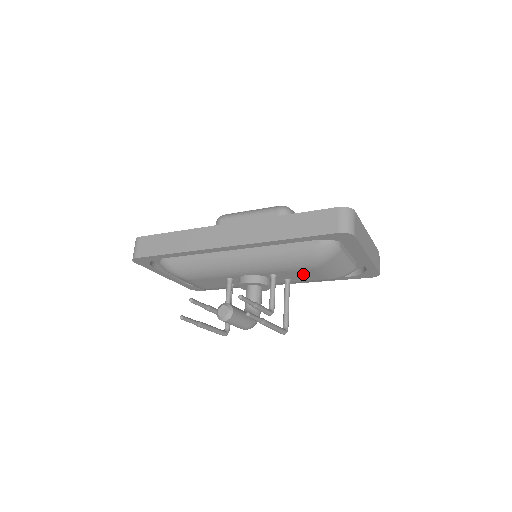
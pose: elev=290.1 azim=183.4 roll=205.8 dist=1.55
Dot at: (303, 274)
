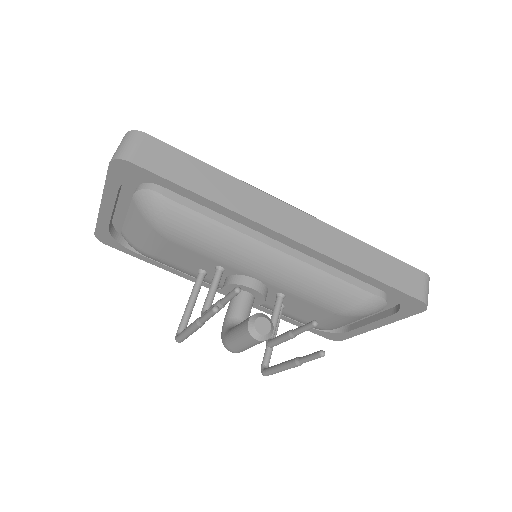
Dot at: (312, 311)
